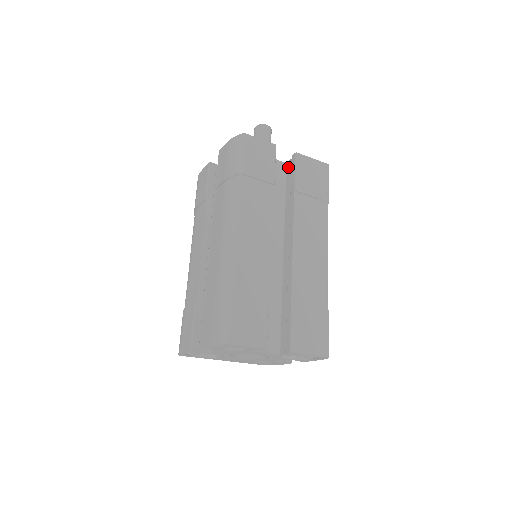
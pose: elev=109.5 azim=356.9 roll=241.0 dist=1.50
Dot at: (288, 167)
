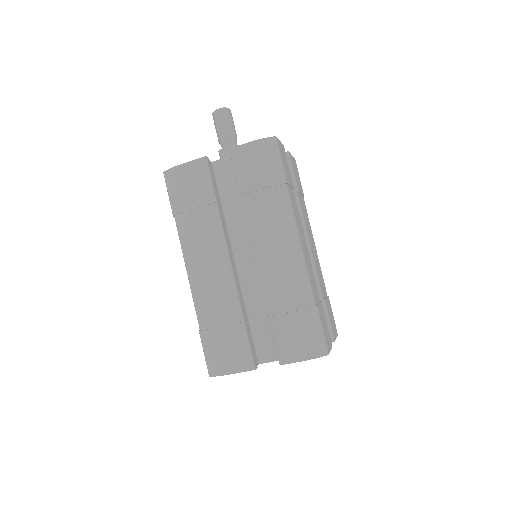
Dot at: occluded
